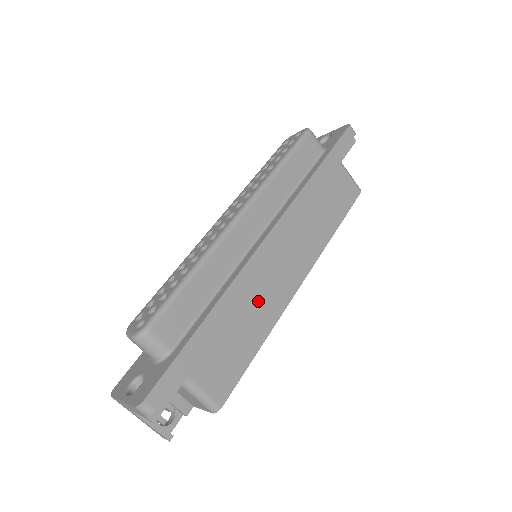
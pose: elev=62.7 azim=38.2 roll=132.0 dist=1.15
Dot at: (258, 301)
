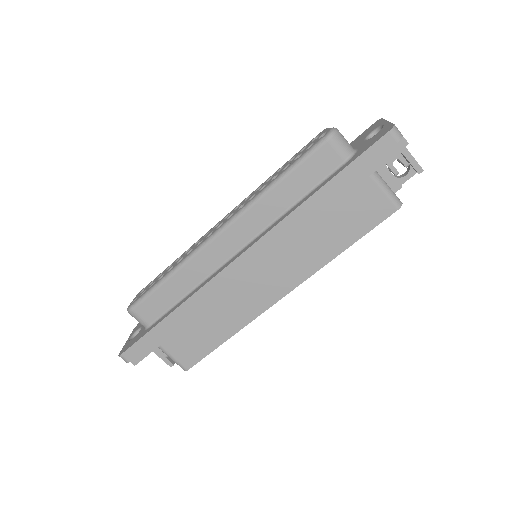
Dot at: (229, 305)
